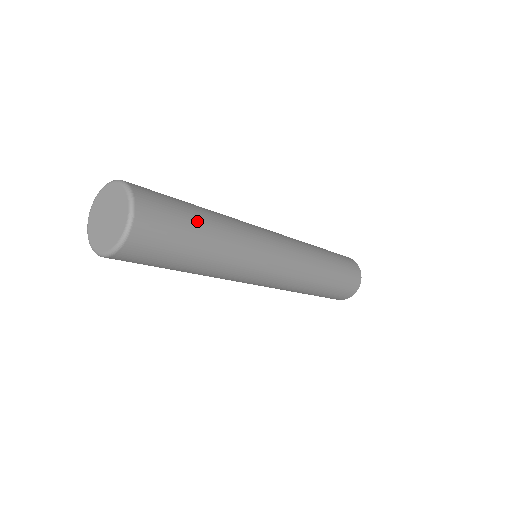
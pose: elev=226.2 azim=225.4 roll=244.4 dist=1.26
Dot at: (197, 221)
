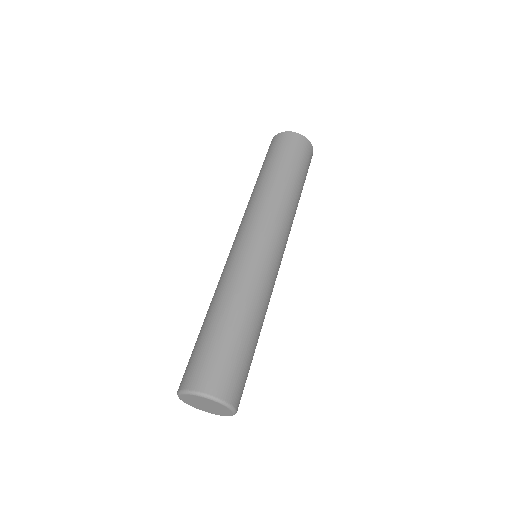
Dot at: (223, 332)
